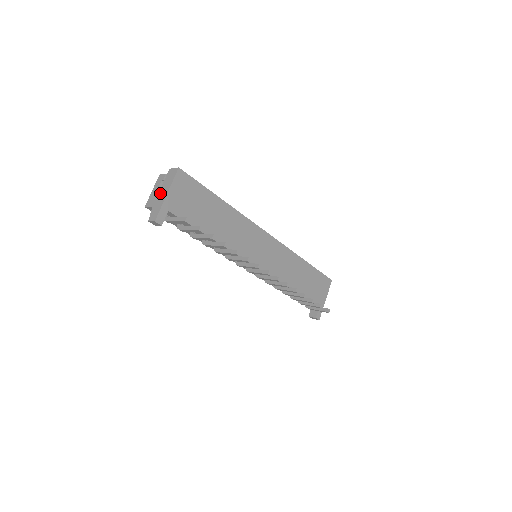
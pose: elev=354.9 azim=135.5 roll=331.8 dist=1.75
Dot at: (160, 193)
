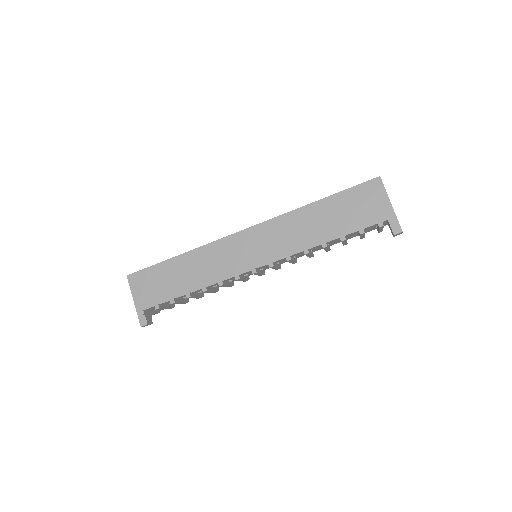
Dot at: occluded
